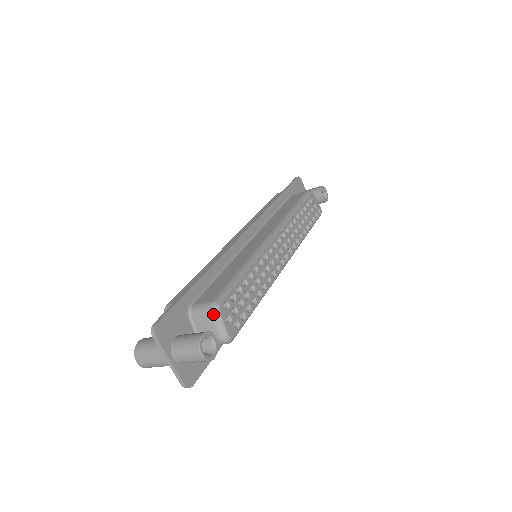
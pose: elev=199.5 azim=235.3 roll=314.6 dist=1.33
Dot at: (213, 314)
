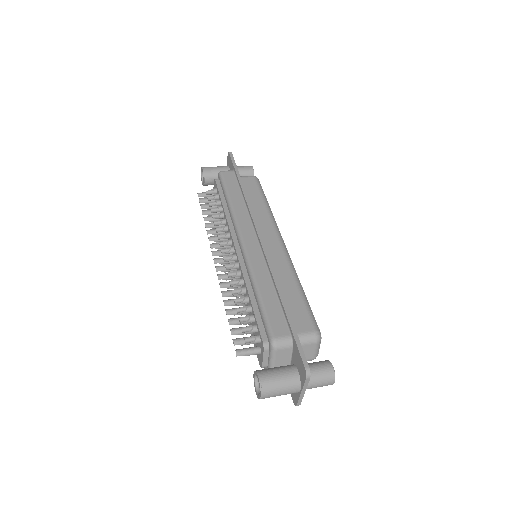
Dot at: (318, 342)
